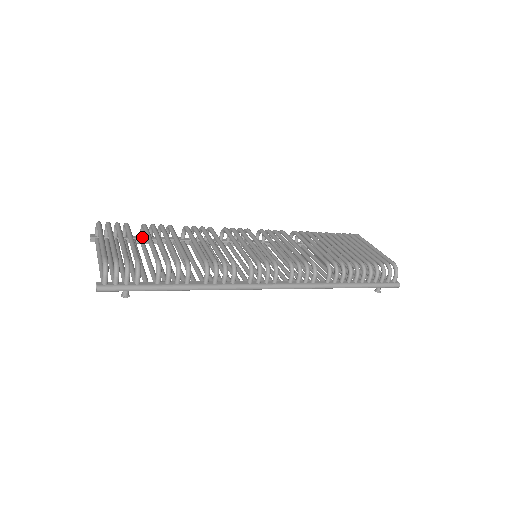
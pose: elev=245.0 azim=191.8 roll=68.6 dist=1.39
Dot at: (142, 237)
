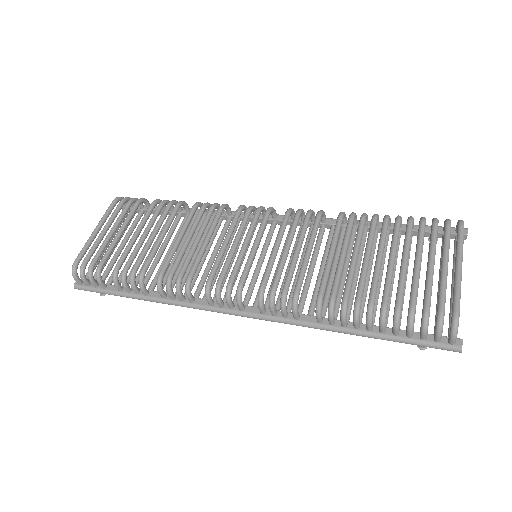
Dot at: (163, 209)
